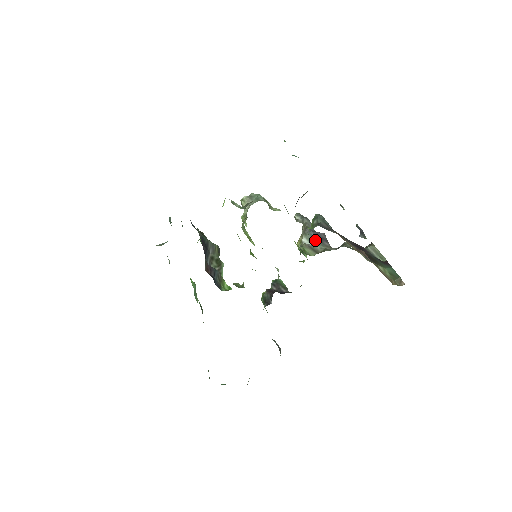
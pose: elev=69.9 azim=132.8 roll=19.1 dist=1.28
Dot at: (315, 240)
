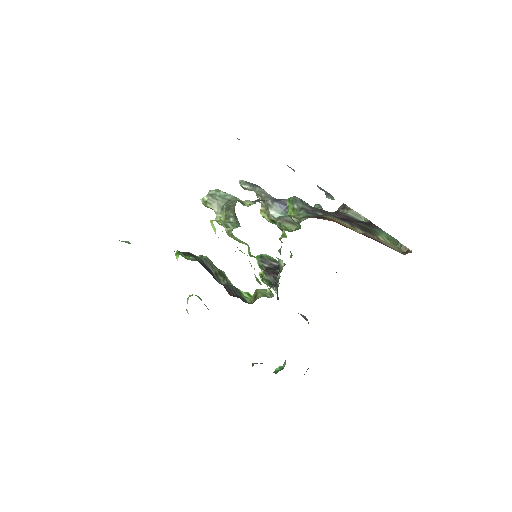
Dot at: (282, 209)
